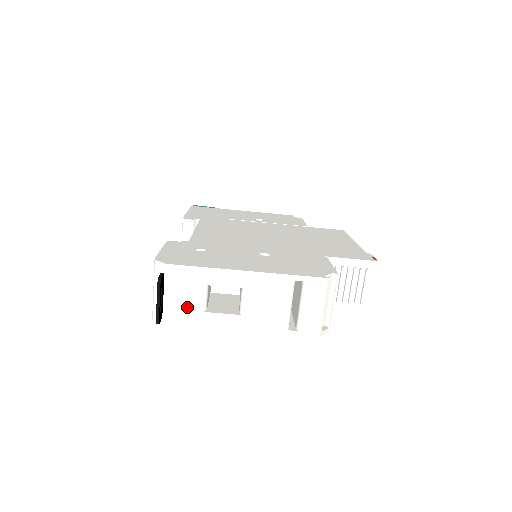
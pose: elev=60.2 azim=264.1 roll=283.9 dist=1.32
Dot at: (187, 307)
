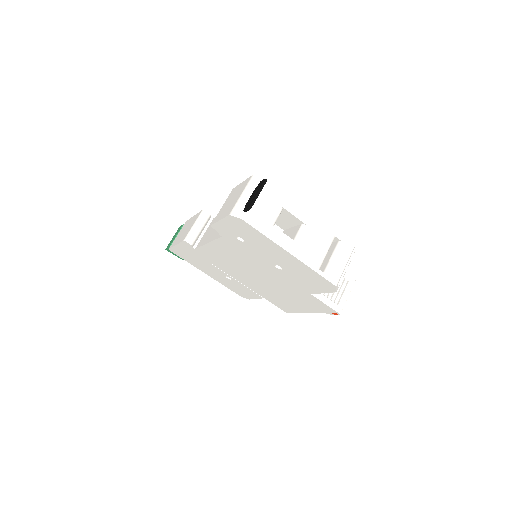
Dot at: (264, 215)
